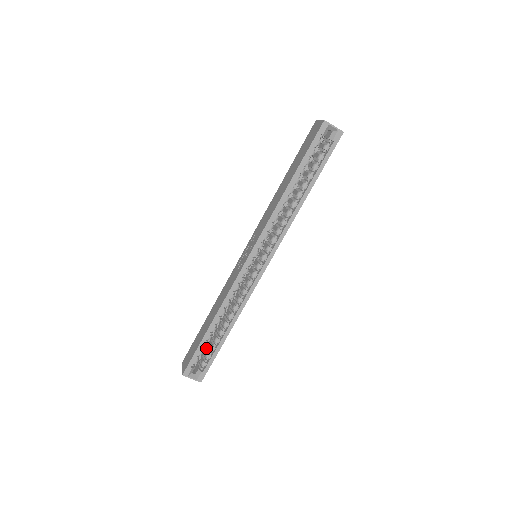
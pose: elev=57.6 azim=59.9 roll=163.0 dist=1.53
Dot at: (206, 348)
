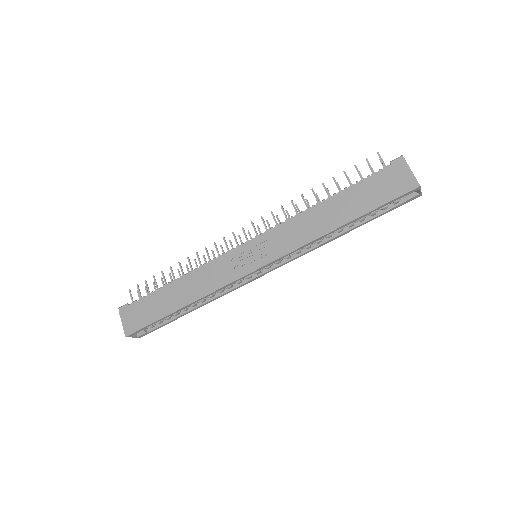
Dot at: occluded
